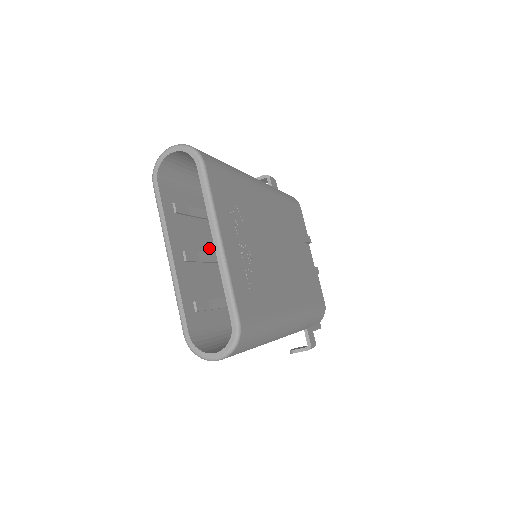
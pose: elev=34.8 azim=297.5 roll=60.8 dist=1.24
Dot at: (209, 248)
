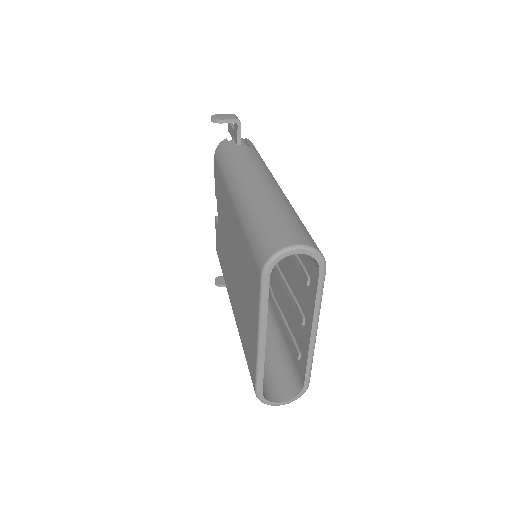
Dot at: occluded
